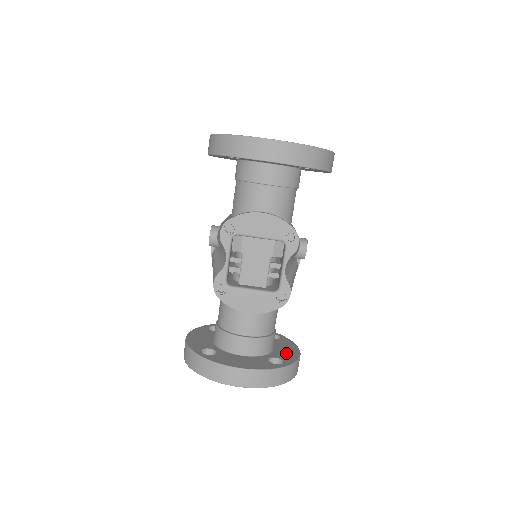
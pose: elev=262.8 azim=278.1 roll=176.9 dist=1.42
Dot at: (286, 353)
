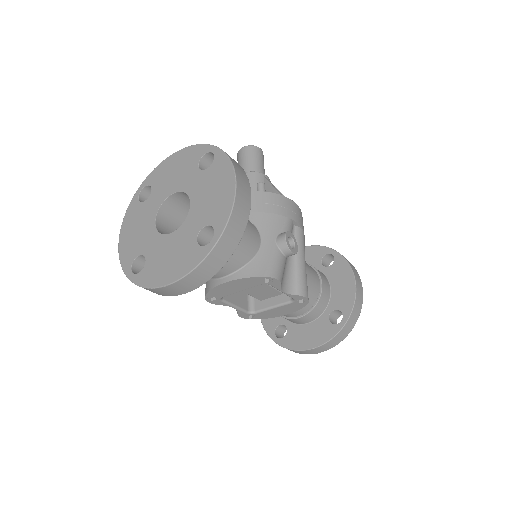
Dot at: (343, 294)
